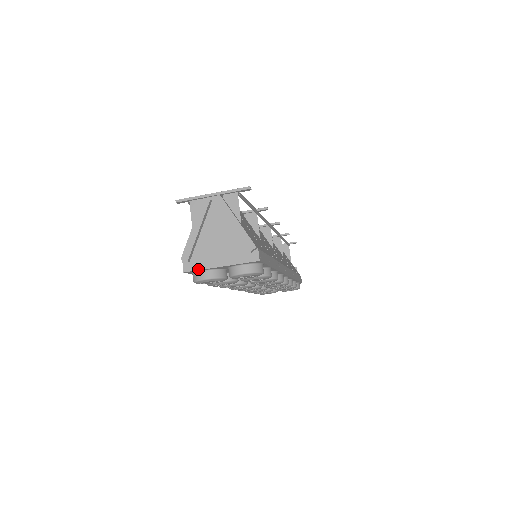
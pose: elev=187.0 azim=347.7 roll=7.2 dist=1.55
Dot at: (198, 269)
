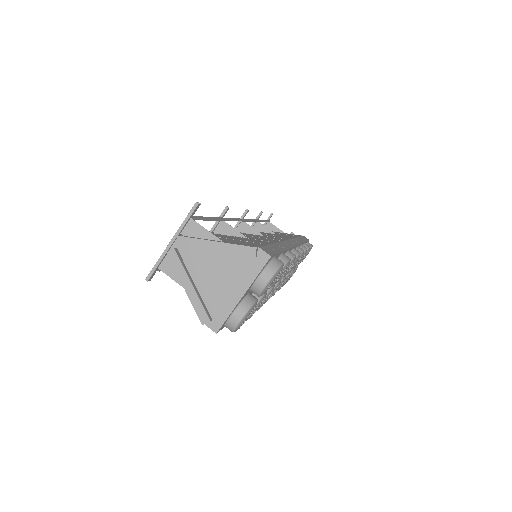
Dot at: (226, 318)
